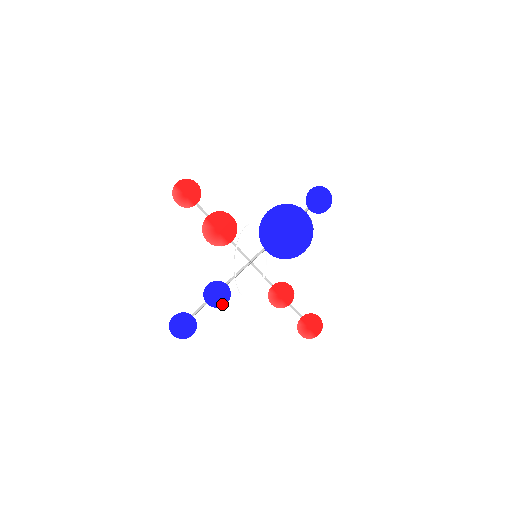
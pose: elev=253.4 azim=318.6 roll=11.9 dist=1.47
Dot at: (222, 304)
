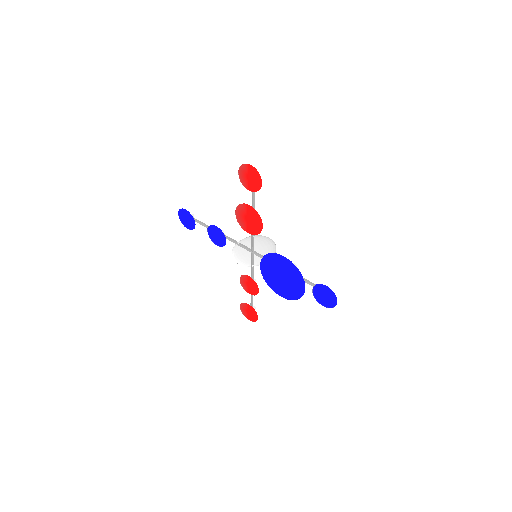
Dot at: (215, 242)
